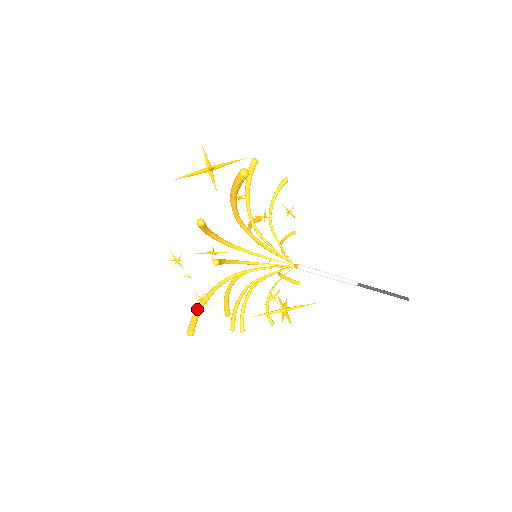
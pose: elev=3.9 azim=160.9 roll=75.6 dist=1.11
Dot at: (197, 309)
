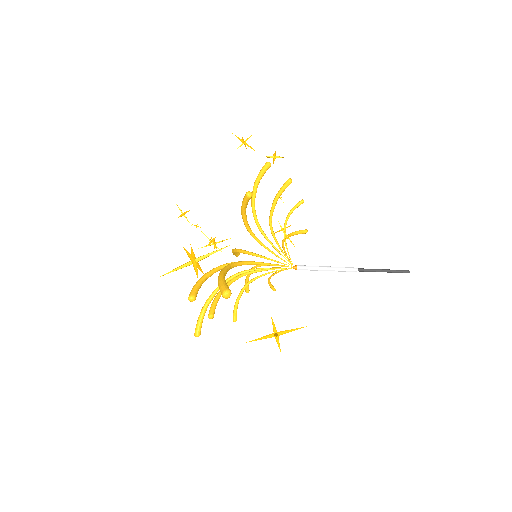
Dot at: (201, 313)
